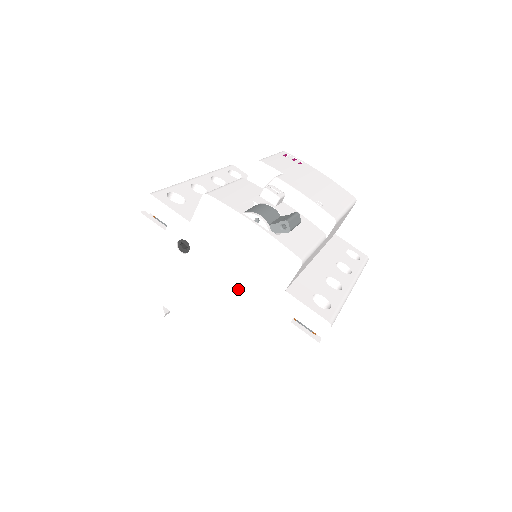
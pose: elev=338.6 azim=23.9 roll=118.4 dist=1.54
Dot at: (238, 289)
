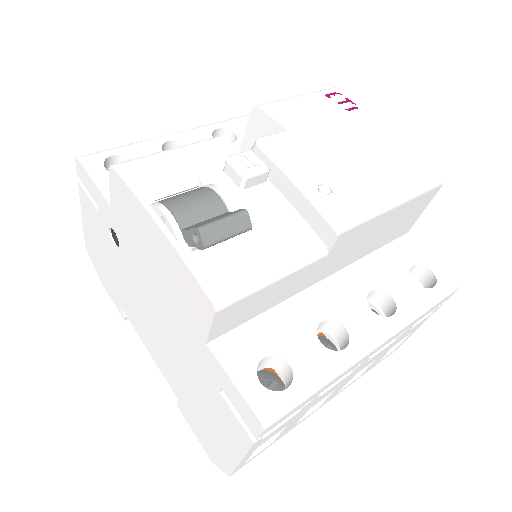
Dot at: (165, 317)
